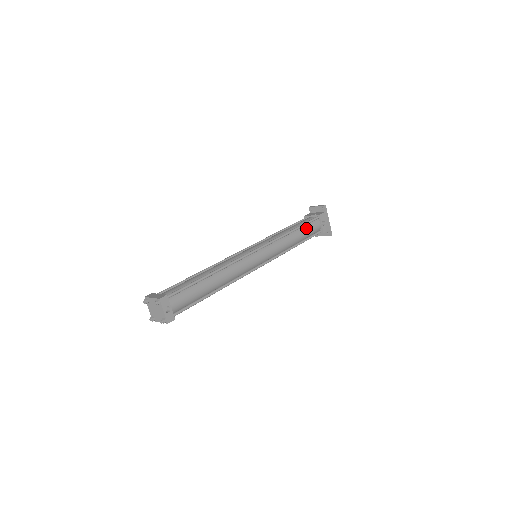
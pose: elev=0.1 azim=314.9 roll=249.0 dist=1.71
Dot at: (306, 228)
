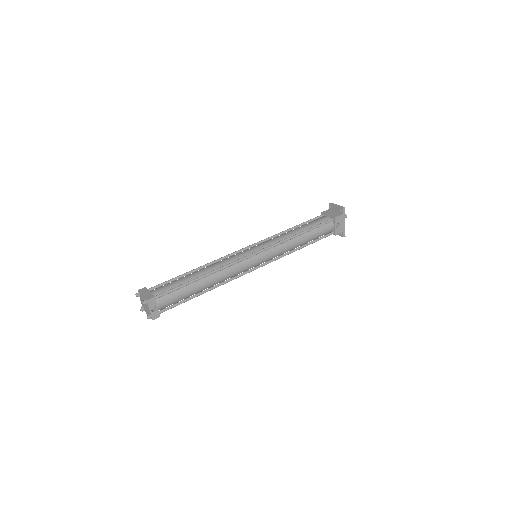
Dot at: (316, 231)
